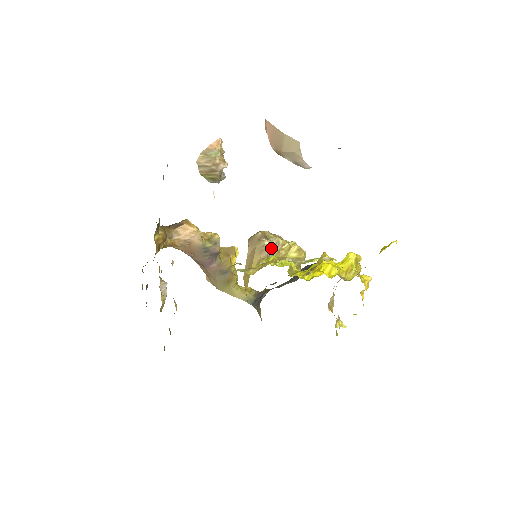
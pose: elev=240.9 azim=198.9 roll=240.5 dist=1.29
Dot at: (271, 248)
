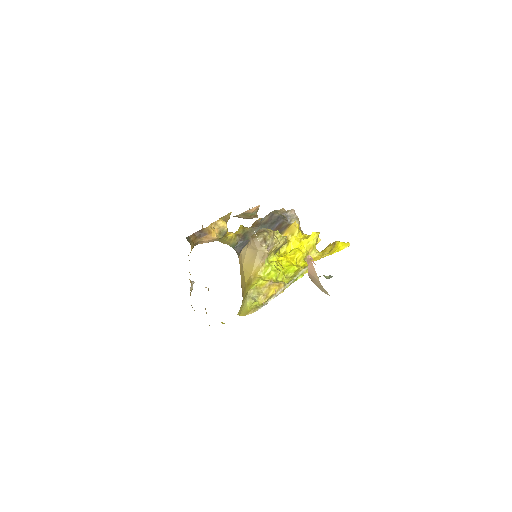
Dot at: (267, 249)
